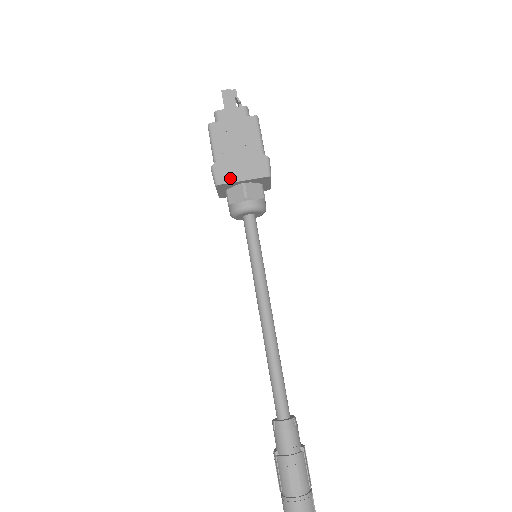
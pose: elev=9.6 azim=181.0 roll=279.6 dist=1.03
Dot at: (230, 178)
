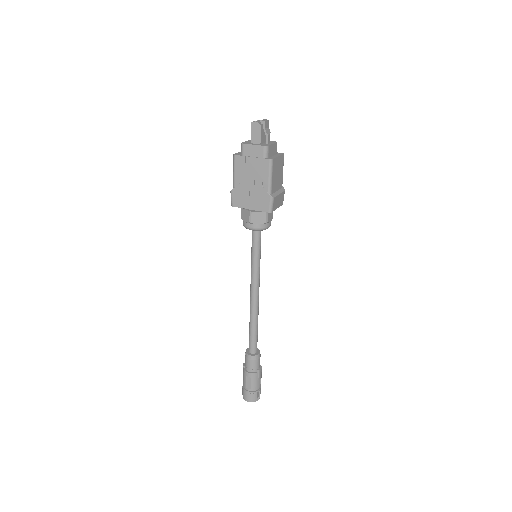
Dot at: (242, 204)
